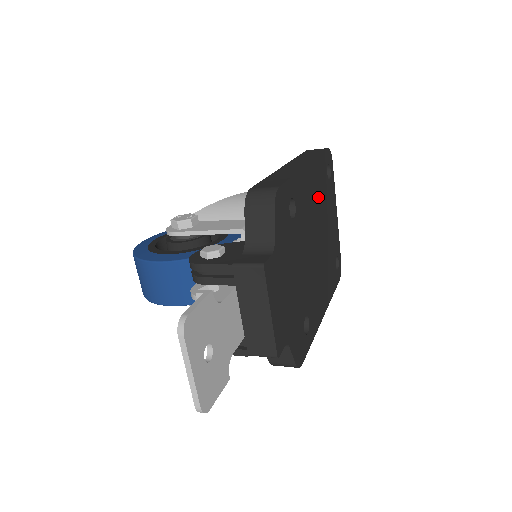
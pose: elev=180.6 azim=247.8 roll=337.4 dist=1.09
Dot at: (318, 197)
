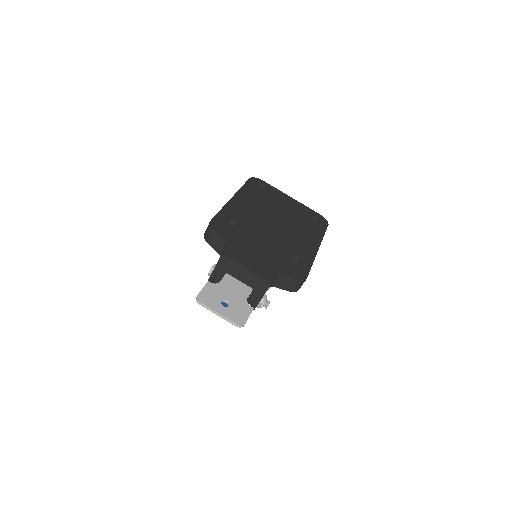
Dot at: (258, 203)
